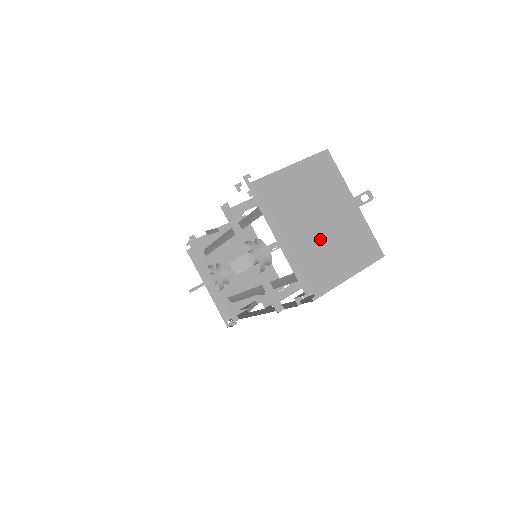
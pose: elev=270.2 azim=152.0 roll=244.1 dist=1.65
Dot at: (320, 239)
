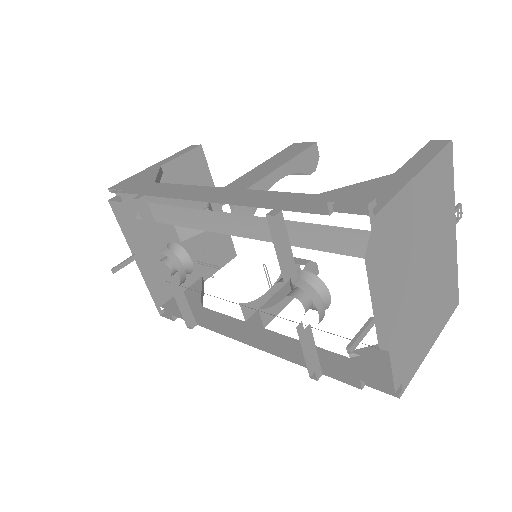
Dot at: (420, 299)
